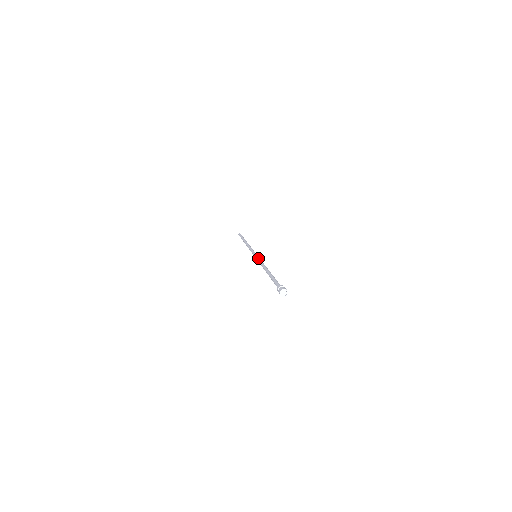
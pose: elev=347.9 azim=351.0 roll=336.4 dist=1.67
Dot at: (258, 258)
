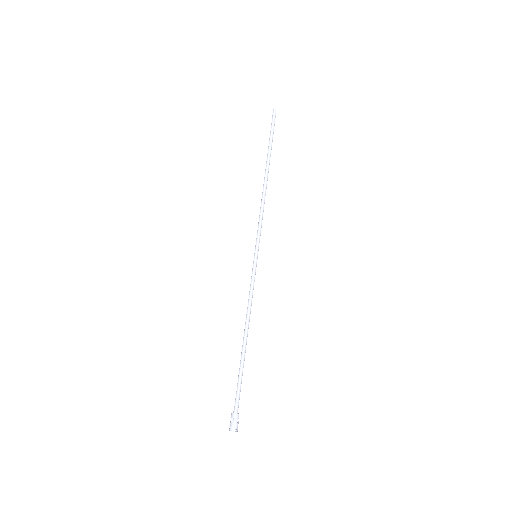
Dot at: (252, 277)
